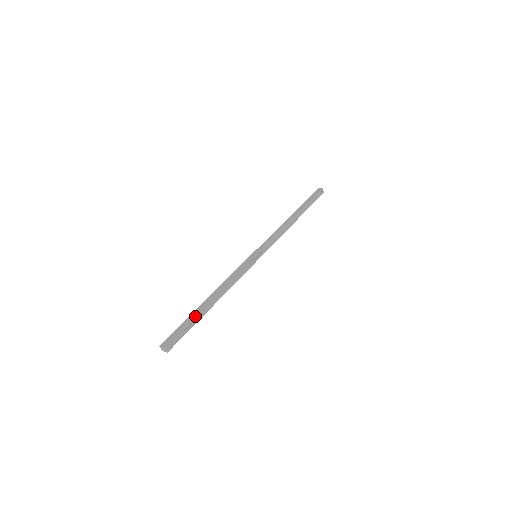
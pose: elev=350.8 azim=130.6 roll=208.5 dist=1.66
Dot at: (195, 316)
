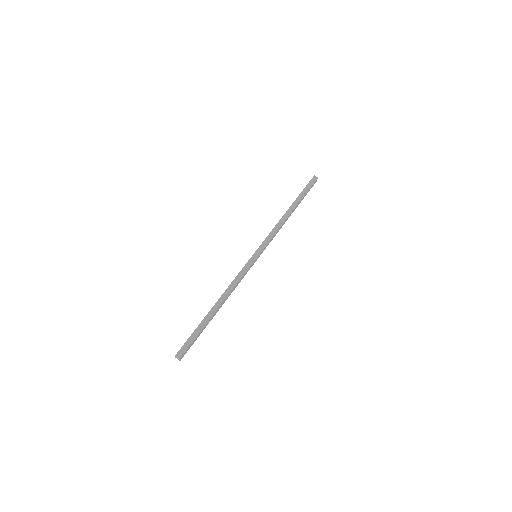
Dot at: (201, 322)
